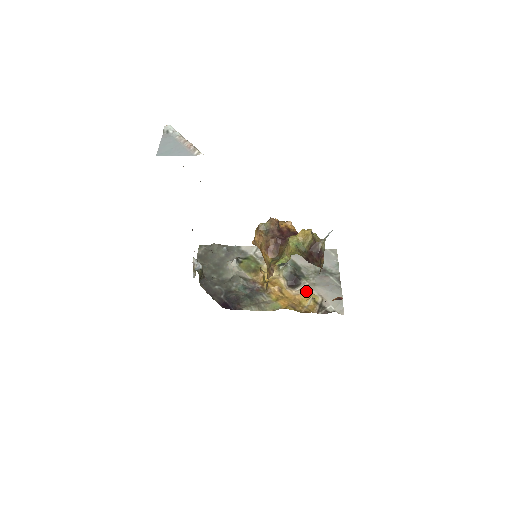
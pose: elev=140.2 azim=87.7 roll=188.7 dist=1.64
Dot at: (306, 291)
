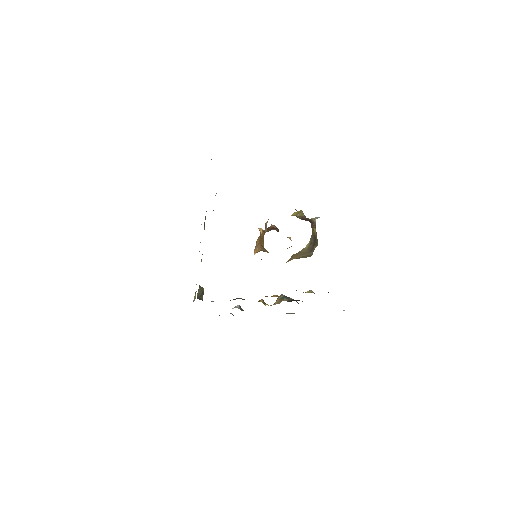
Dot at: occluded
